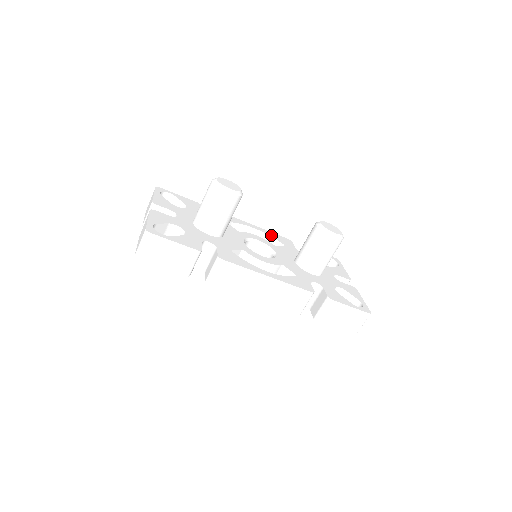
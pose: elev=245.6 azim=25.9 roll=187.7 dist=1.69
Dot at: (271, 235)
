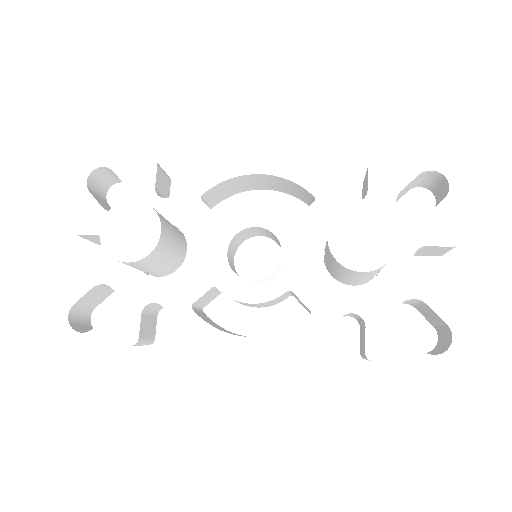
Dot at: (292, 176)
